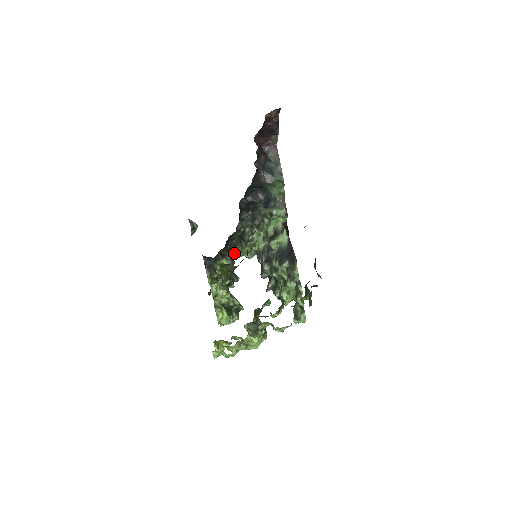
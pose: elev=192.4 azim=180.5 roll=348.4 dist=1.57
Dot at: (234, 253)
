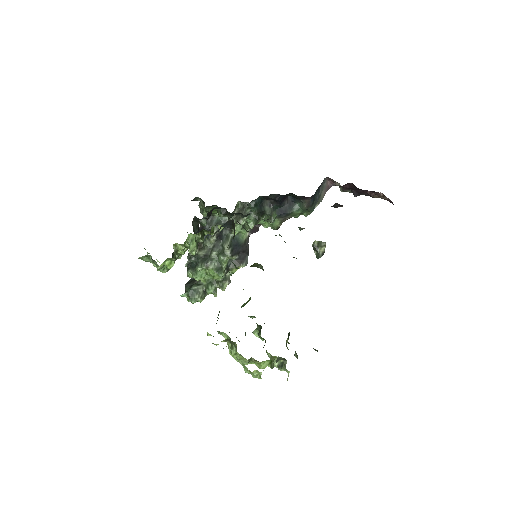
Dot at: (209, 208)
